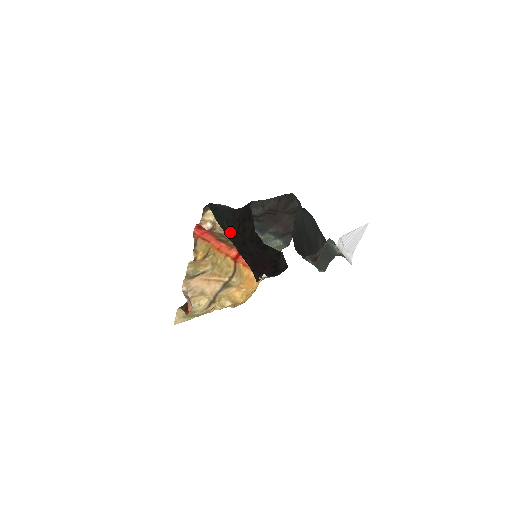
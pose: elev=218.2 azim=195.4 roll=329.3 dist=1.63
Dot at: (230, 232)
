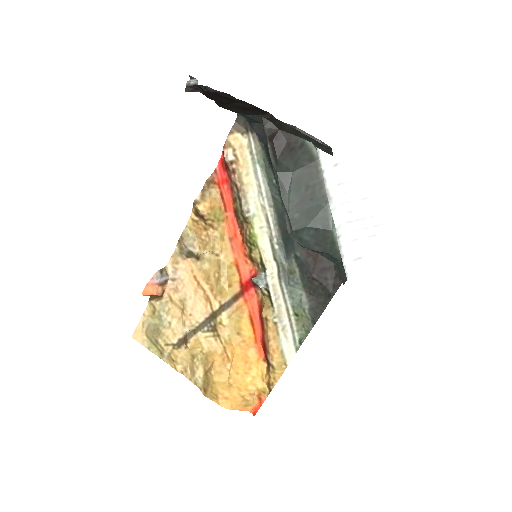
Dot at: (227, 109)
